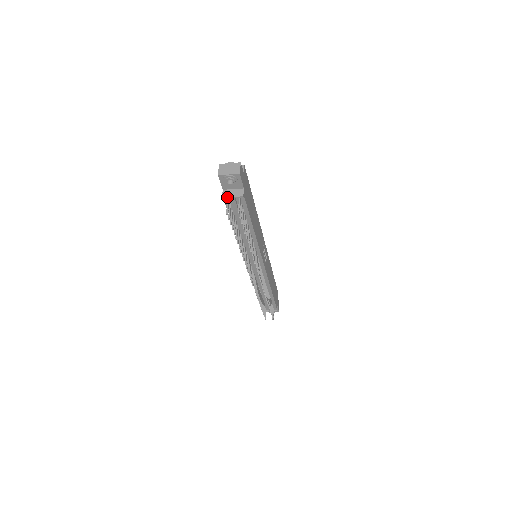
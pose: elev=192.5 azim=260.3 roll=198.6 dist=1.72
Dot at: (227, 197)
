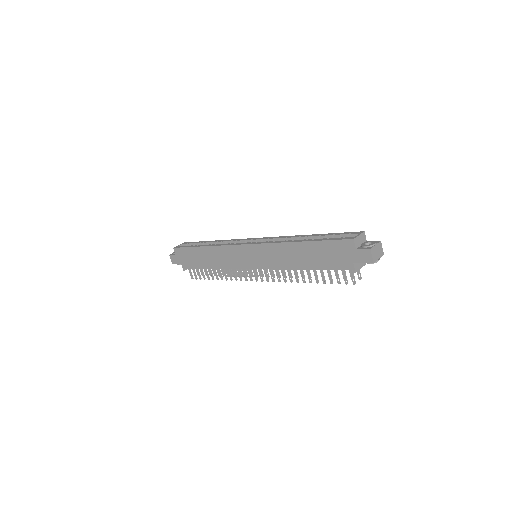
Dot at: (358, 270)
